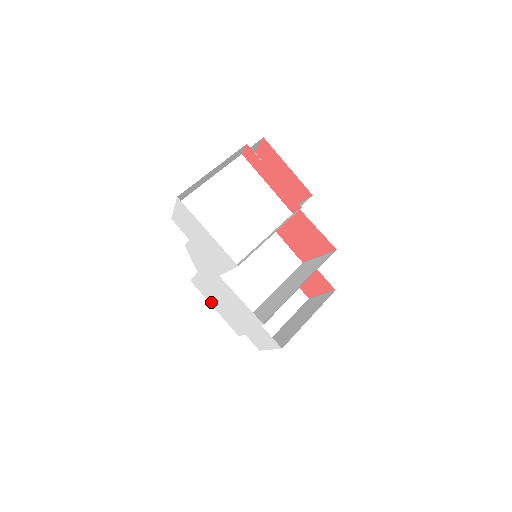
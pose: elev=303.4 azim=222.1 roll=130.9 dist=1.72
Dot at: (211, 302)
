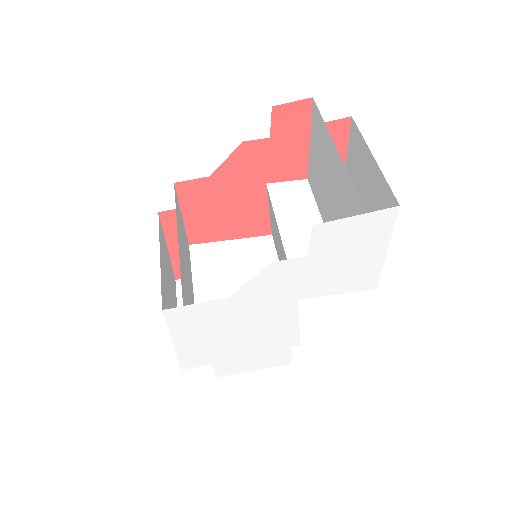
Dot at: (181, 335)
